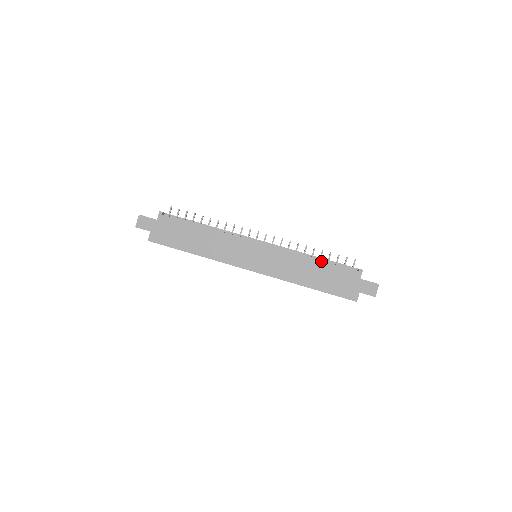
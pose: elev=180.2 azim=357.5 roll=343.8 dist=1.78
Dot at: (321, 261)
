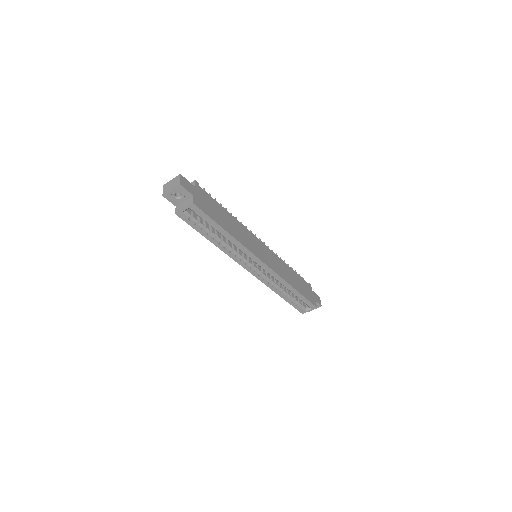
Dot at: (293, 270)
